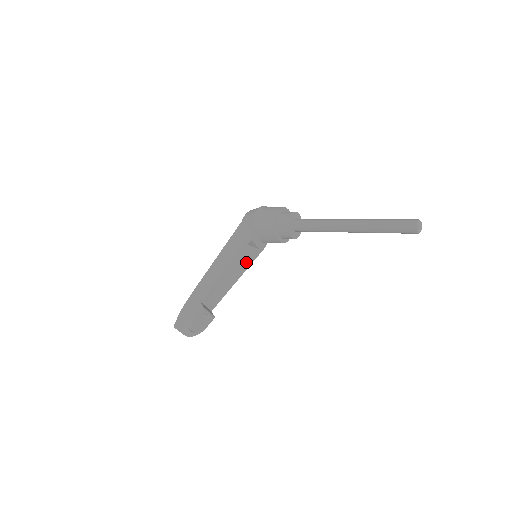
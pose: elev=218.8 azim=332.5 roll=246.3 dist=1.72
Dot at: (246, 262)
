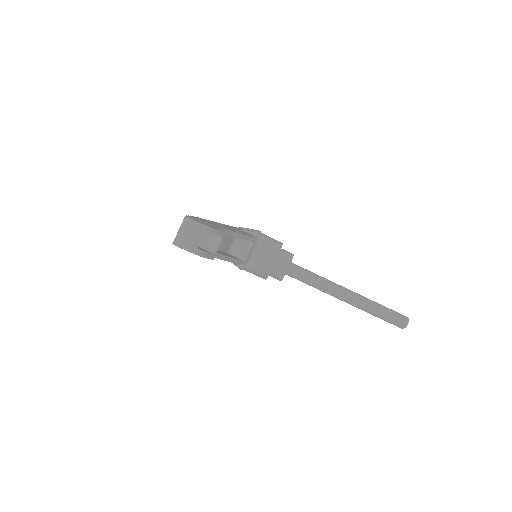
Dot at: (234, 257)
